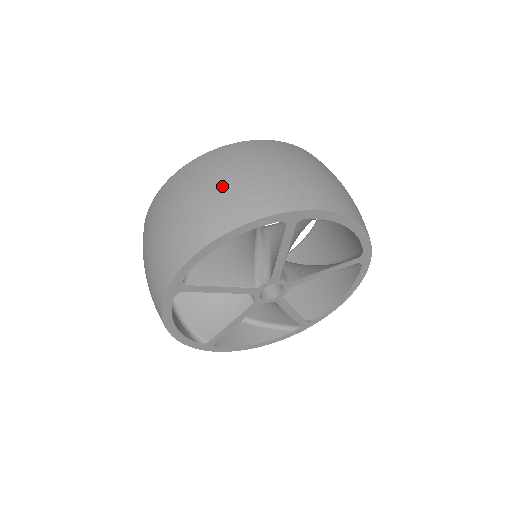
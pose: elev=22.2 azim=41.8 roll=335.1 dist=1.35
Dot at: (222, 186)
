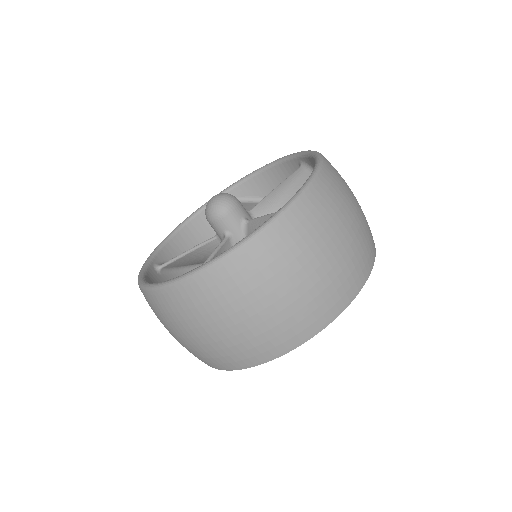
Dot at: (273, 311)
